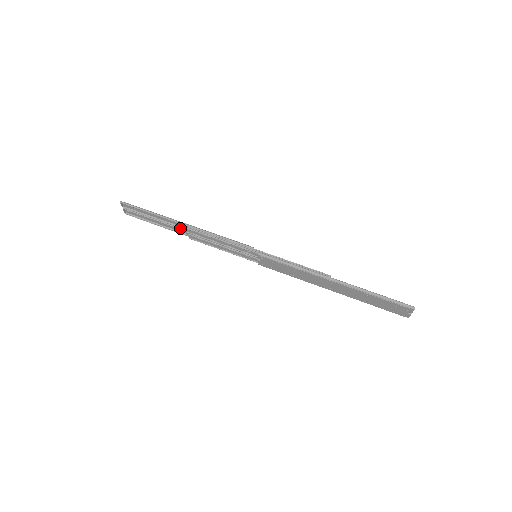
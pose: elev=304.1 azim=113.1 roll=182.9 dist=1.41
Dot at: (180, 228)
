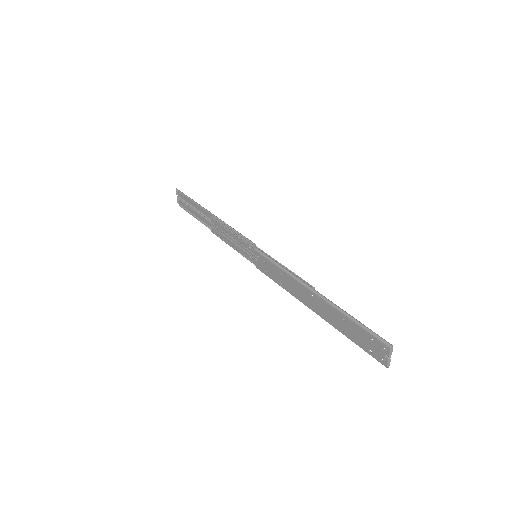
Dot at: (208, 219)
